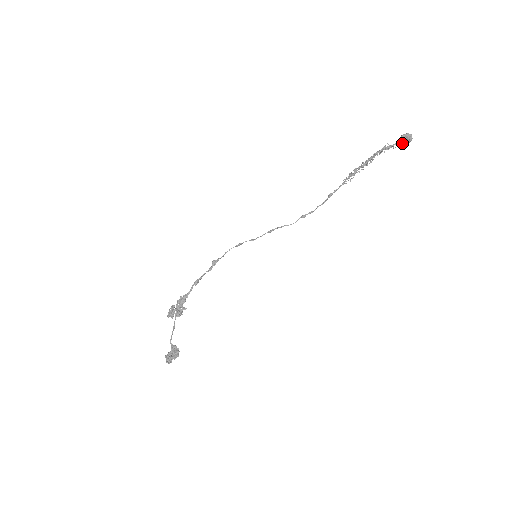
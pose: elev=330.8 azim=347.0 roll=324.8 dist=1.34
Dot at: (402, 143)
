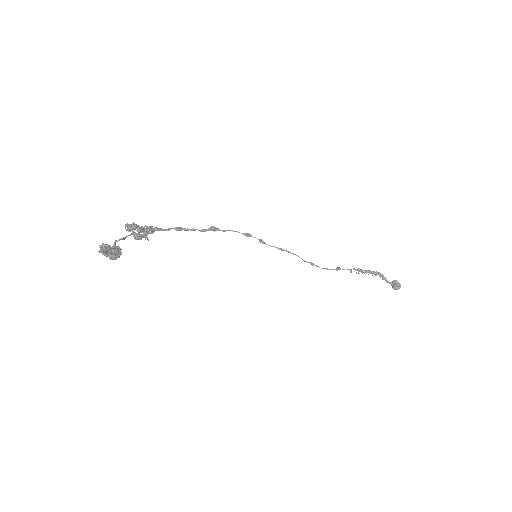
Dot at: (394, 284)
